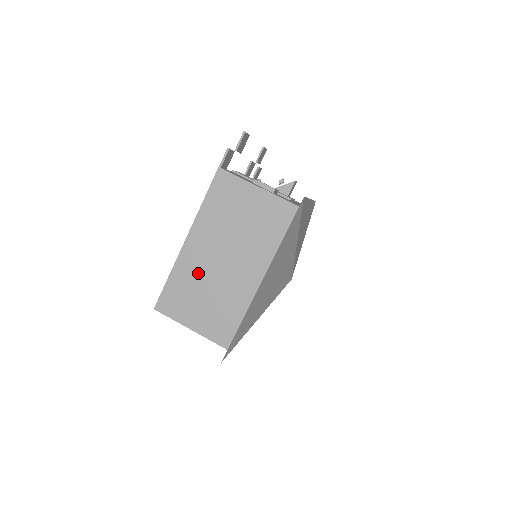
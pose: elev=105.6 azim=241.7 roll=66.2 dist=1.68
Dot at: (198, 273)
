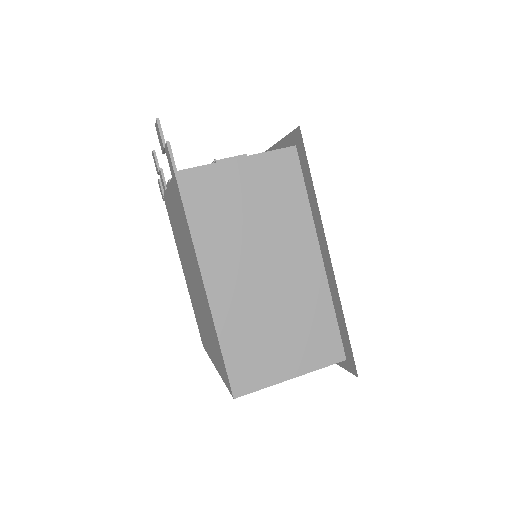
Dot at: (250, 311)
